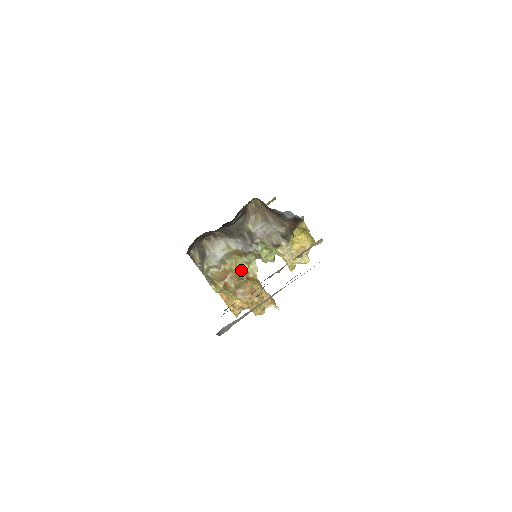
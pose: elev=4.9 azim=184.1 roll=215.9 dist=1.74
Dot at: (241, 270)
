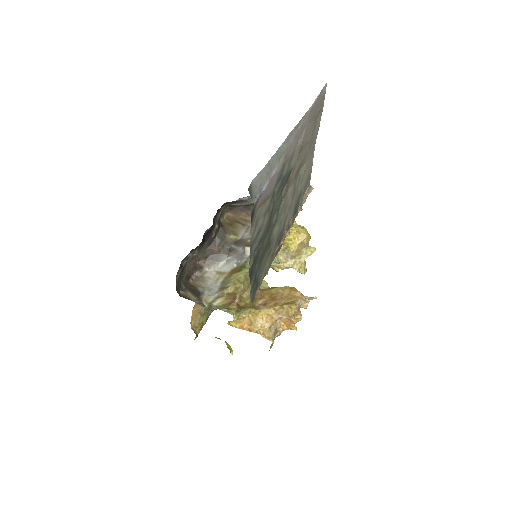
Dot at: (248, 279)
